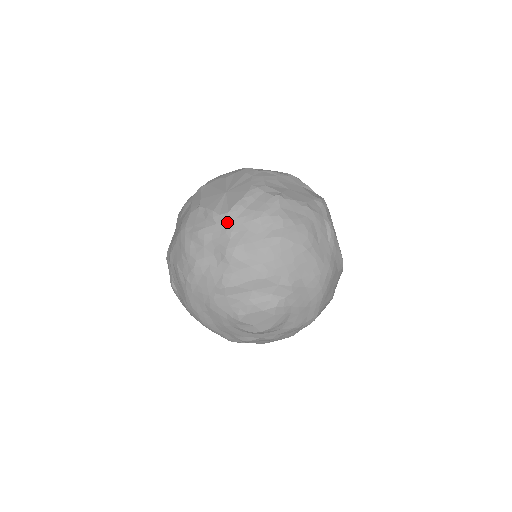
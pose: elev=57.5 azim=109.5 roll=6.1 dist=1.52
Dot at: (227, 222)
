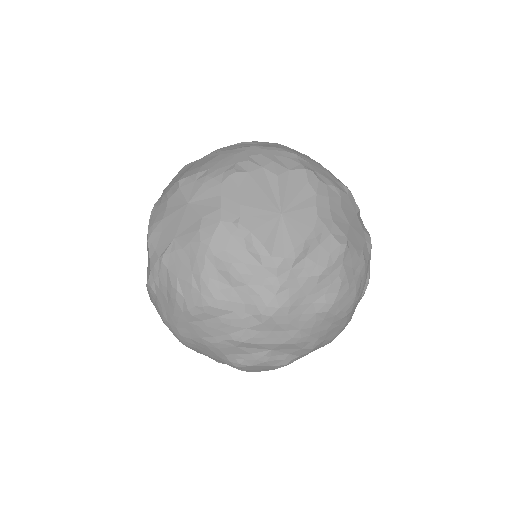
Dot at: (279, 271)
